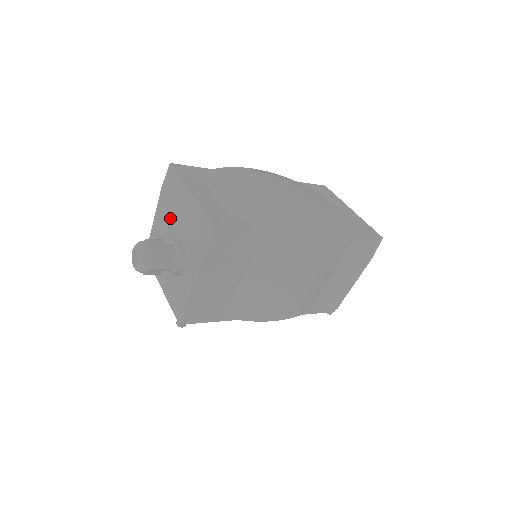
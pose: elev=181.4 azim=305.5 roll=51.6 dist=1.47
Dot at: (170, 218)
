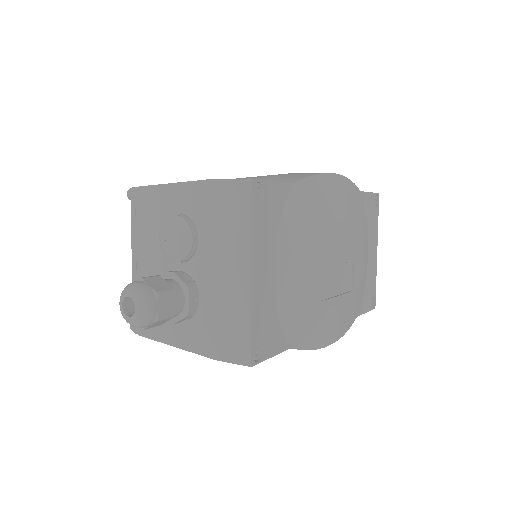
Dot at: (199, 237)
